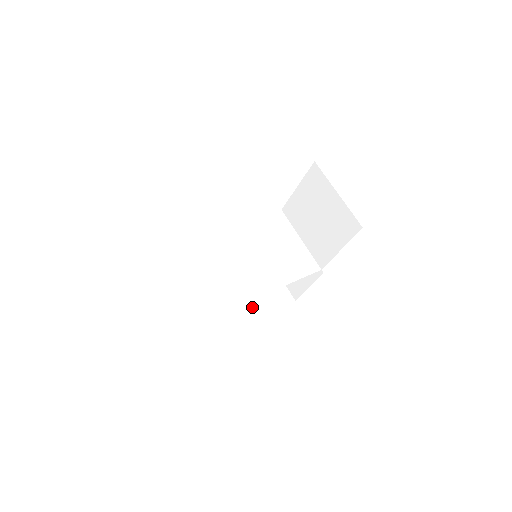
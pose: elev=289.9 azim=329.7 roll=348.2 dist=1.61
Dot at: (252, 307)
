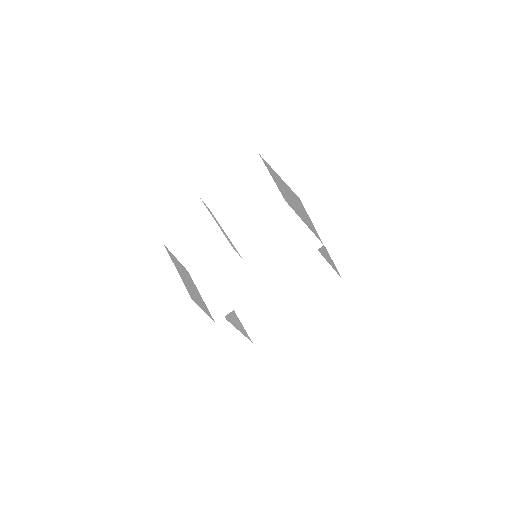
Dot at: (296, 298)
